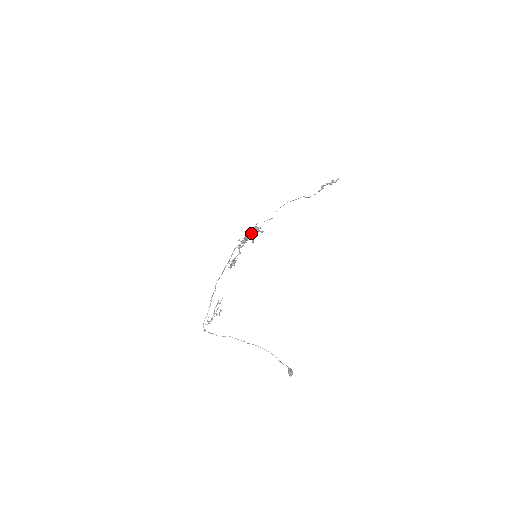
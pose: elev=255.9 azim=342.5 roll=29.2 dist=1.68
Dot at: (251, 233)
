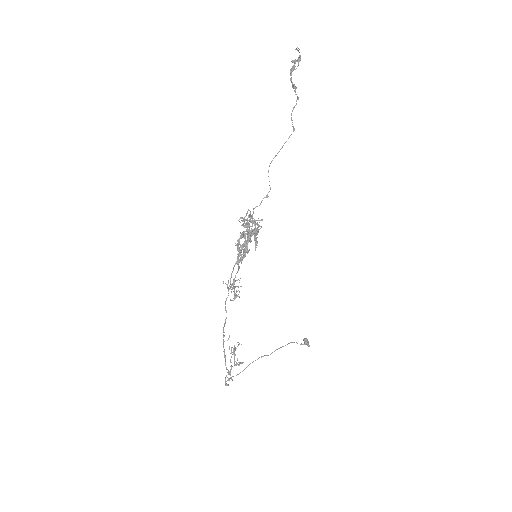
Dot at: (256, 238)
